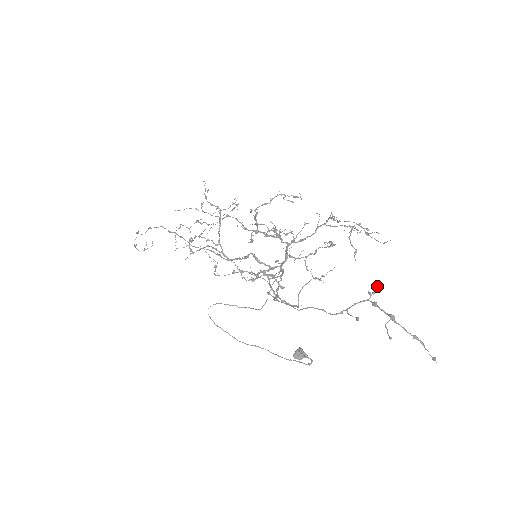
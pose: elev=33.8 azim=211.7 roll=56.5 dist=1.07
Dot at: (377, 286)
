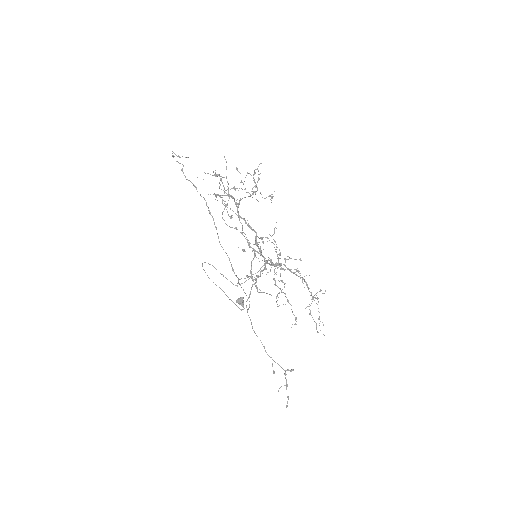
Dot at: occluded
